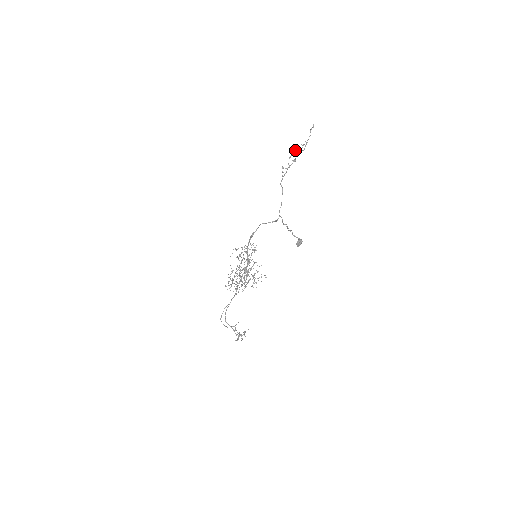
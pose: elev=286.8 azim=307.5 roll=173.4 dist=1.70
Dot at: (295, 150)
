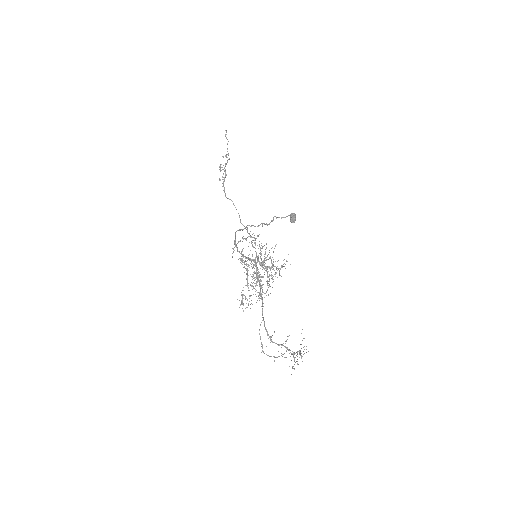
Dot at: (220, 165)
